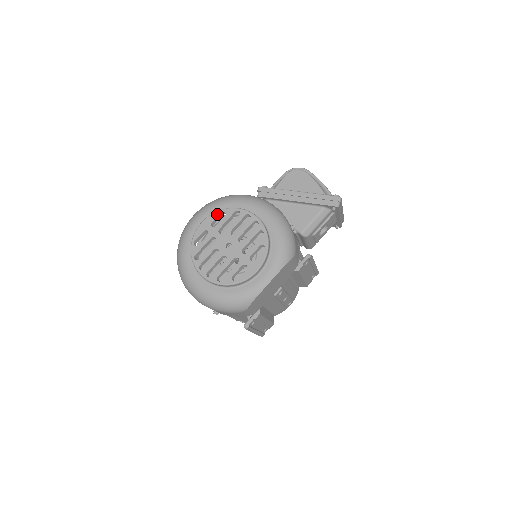
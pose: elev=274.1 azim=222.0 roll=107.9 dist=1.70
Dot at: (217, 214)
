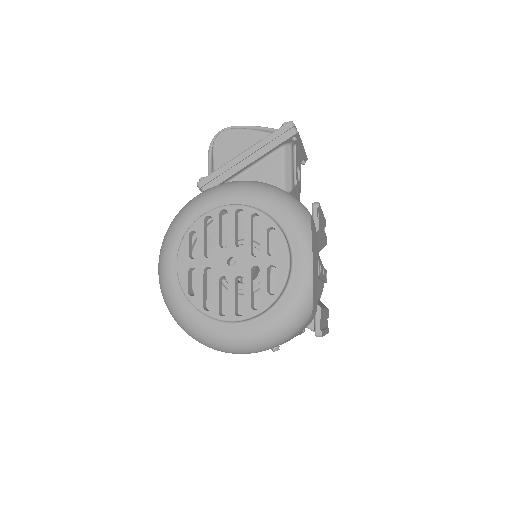
Dot at: (186, 240)
